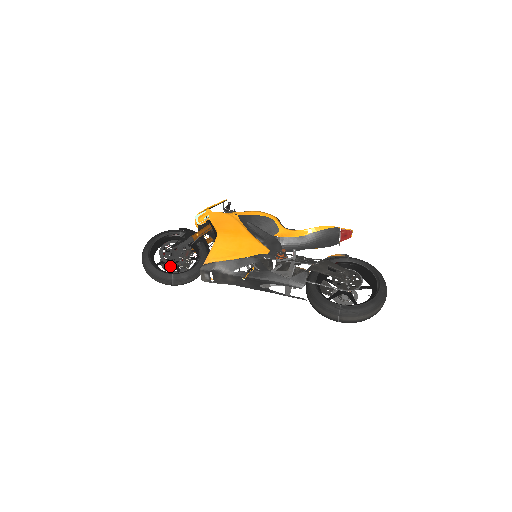
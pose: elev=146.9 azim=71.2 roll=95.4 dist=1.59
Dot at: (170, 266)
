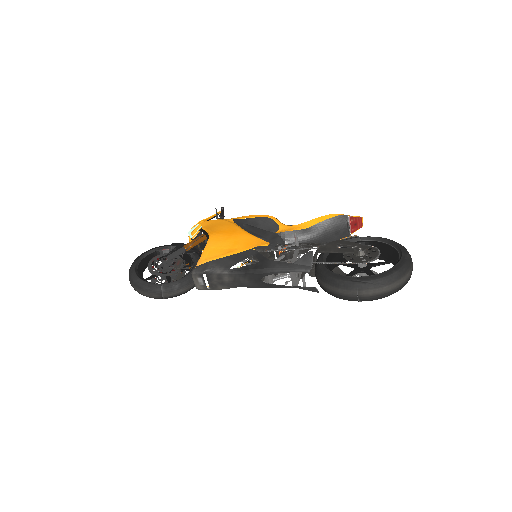
Dot at: (161, 282)
